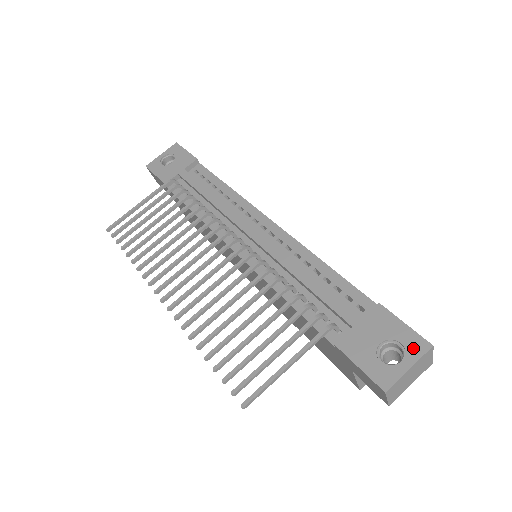
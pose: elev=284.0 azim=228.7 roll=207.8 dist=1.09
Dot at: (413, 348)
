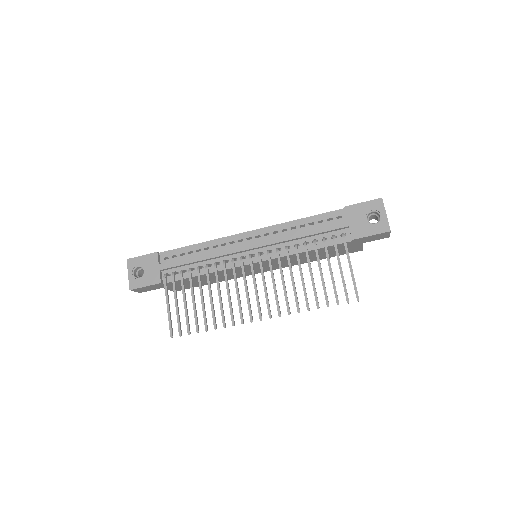
Dot at: (378, 207)
